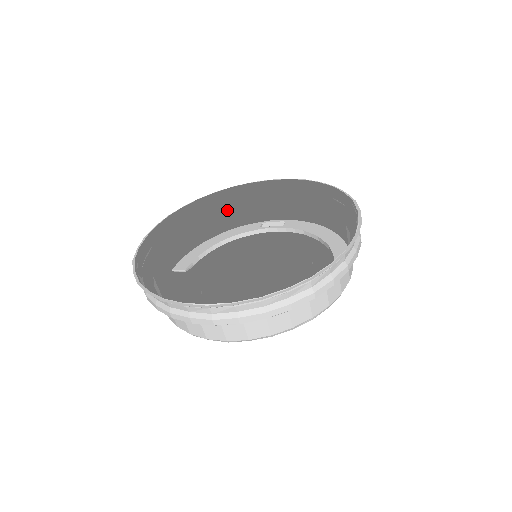
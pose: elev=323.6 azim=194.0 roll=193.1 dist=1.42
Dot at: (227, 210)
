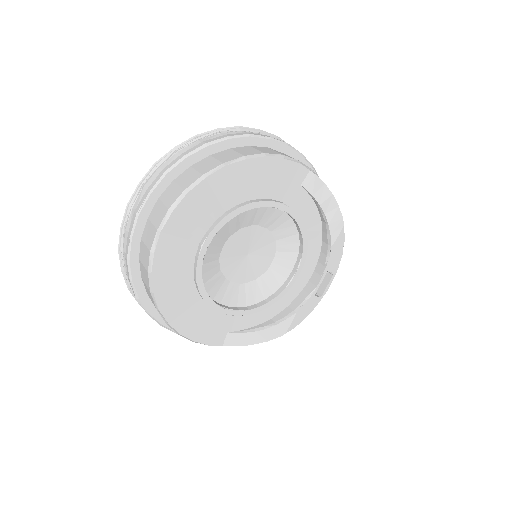
Dot at: occluded
